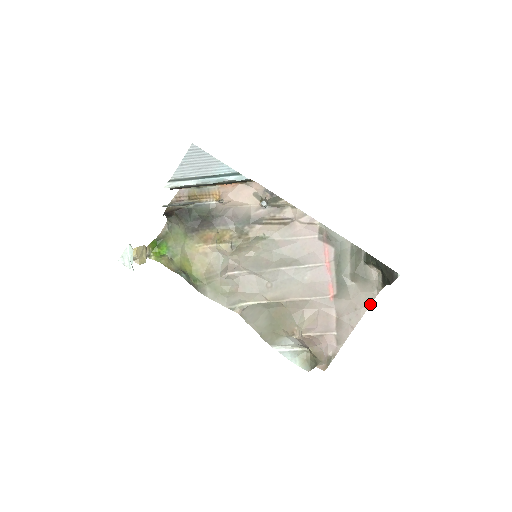
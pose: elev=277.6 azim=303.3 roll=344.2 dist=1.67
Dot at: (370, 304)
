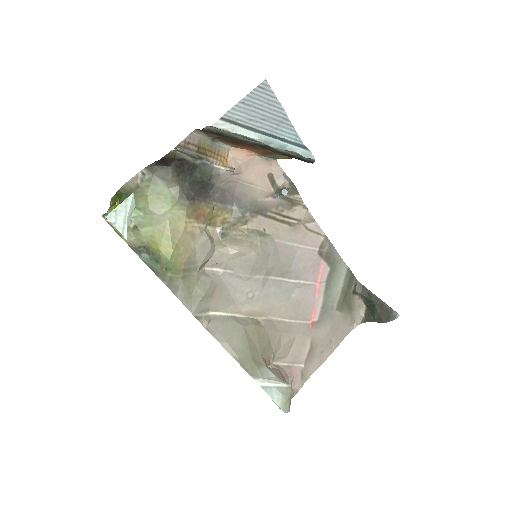
Dot at: occluded
